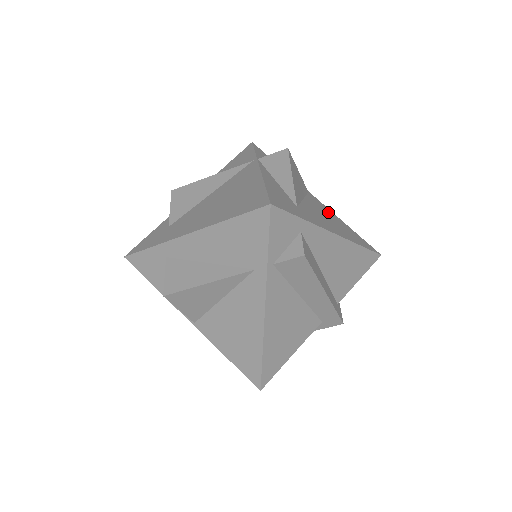
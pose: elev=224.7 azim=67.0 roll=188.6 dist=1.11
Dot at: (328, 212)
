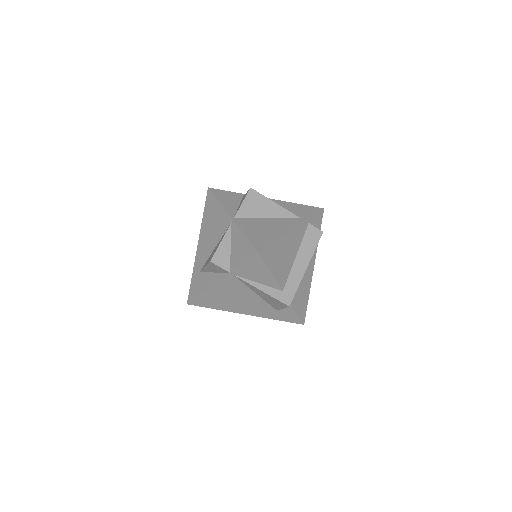
Dot at: occluded
